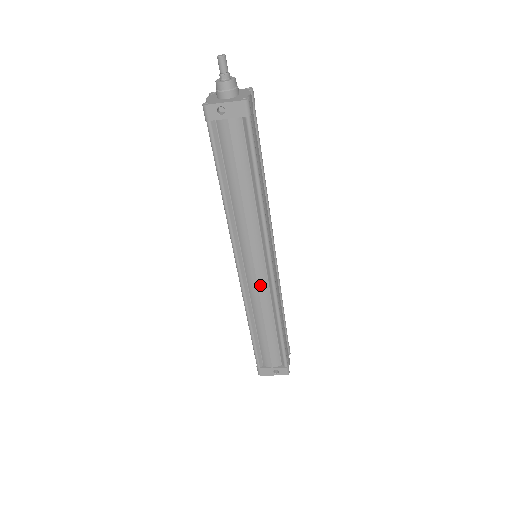
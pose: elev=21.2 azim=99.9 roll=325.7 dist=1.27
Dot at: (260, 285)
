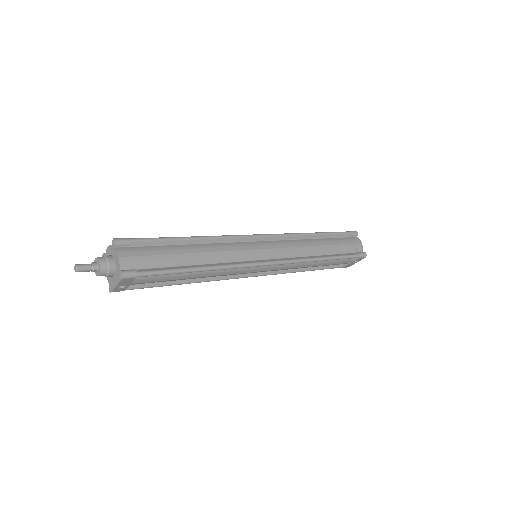
Dot at: (279, 268)
